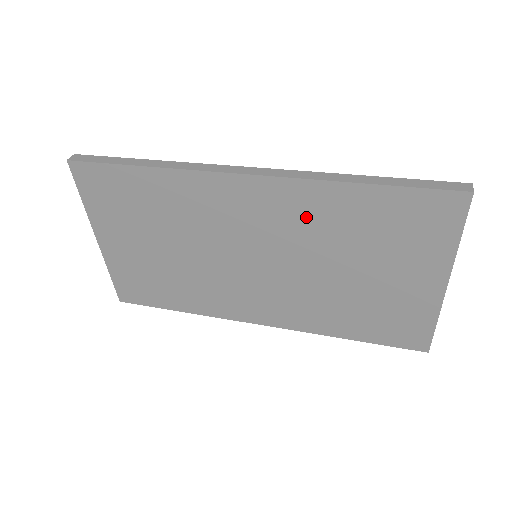
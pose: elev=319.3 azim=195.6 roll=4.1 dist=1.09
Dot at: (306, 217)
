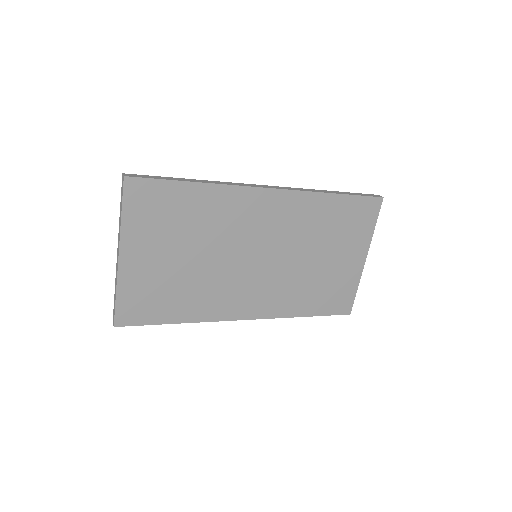
Dot at: (300, 219)
